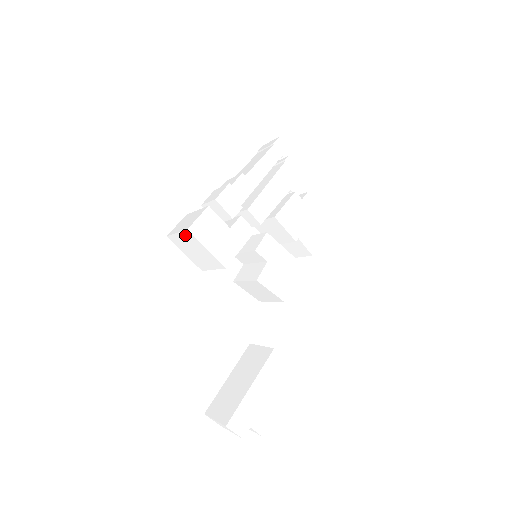
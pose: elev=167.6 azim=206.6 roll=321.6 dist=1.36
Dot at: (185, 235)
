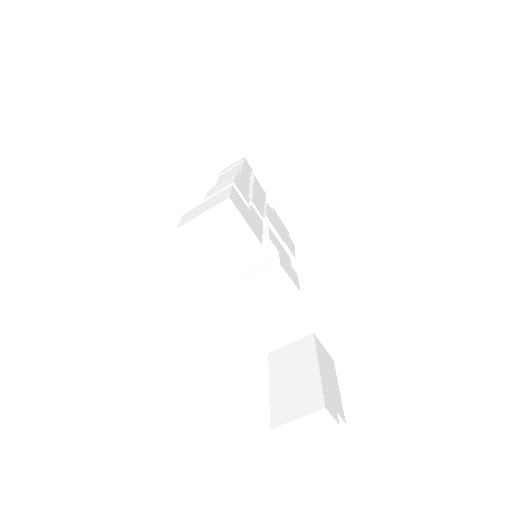
Dot at: (218, 211)
